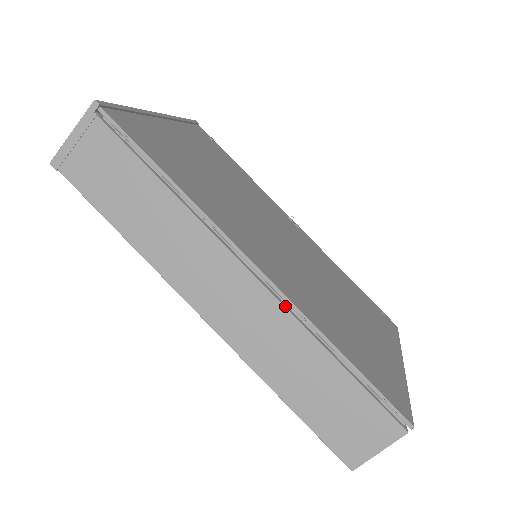
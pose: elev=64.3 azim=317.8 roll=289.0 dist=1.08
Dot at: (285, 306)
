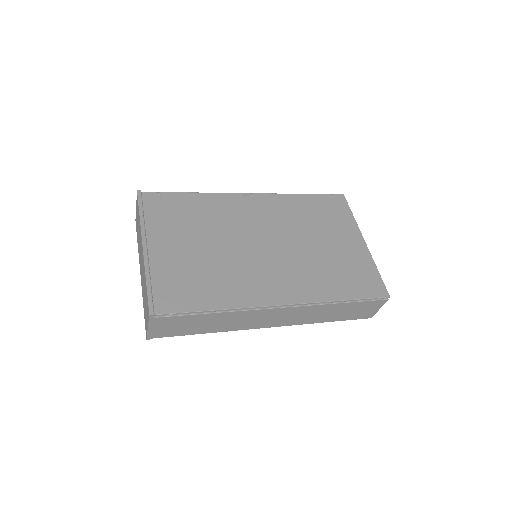
Dot at: (307, 305)
